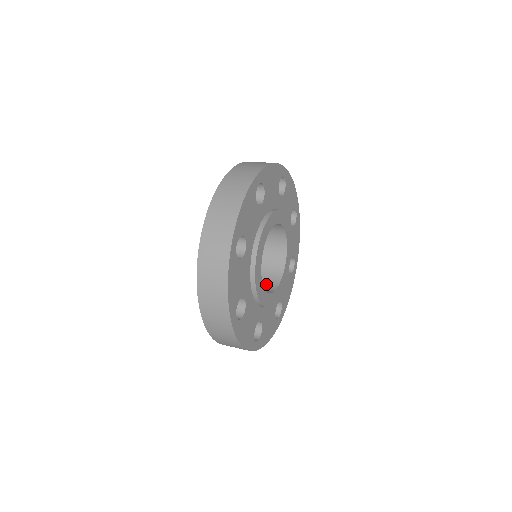
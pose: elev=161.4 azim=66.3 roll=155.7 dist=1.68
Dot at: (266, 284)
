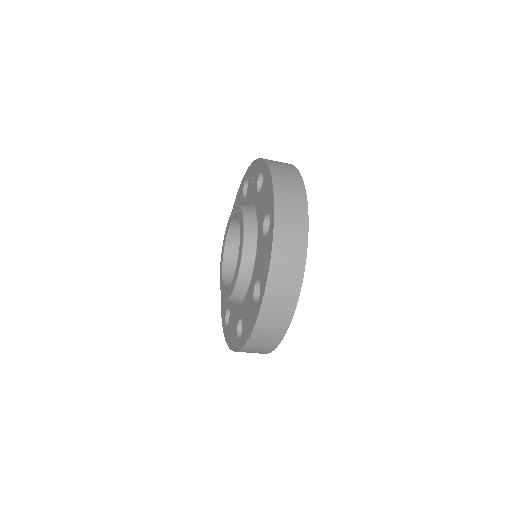
Dot at: occluded
